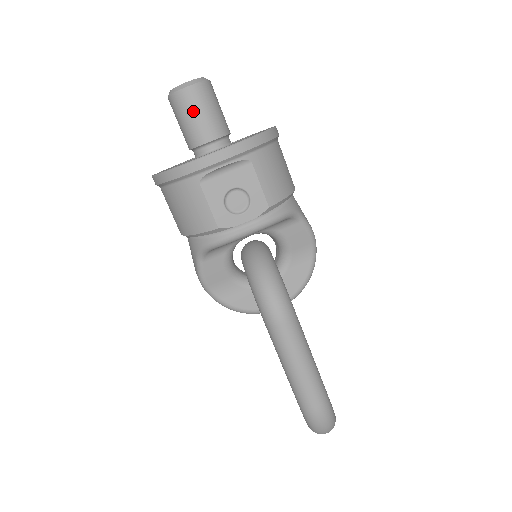
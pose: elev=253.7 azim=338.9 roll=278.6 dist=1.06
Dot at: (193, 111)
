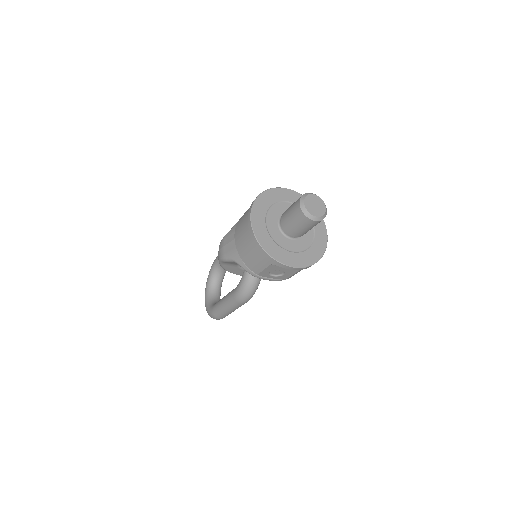
Dot at: (303, 227)
